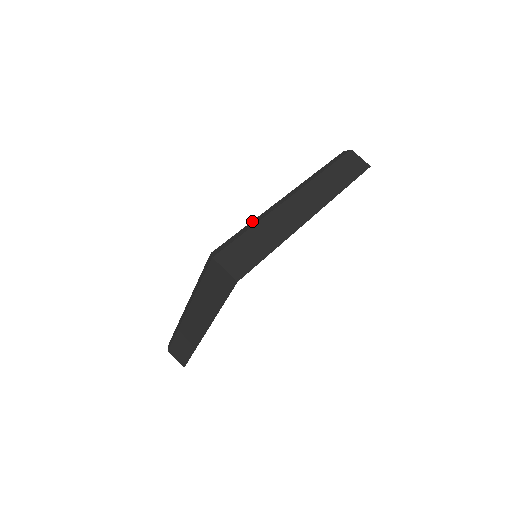
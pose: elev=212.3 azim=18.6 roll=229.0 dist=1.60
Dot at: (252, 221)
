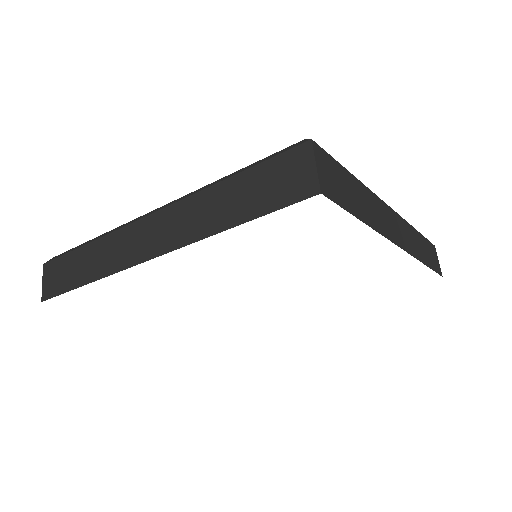
Dot at: occluded
